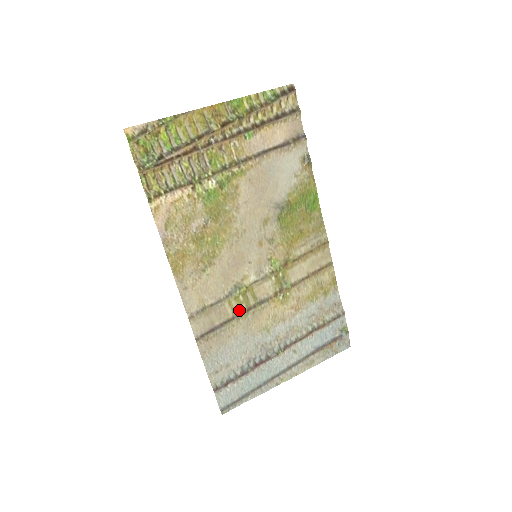
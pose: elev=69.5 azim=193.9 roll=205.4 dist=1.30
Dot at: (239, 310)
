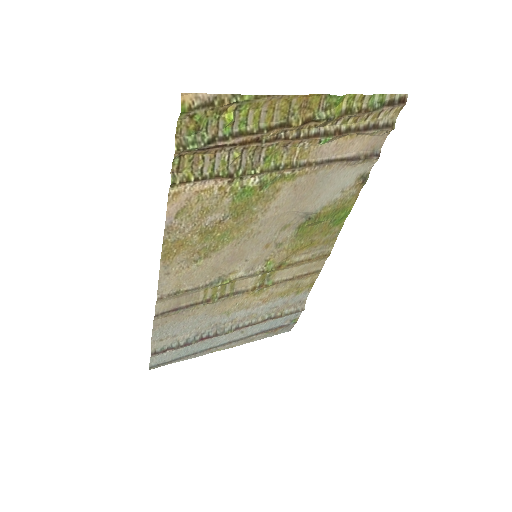
Dot at: (211, 296)
